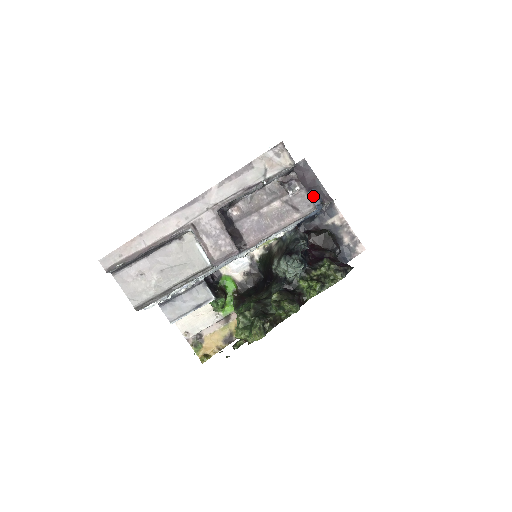
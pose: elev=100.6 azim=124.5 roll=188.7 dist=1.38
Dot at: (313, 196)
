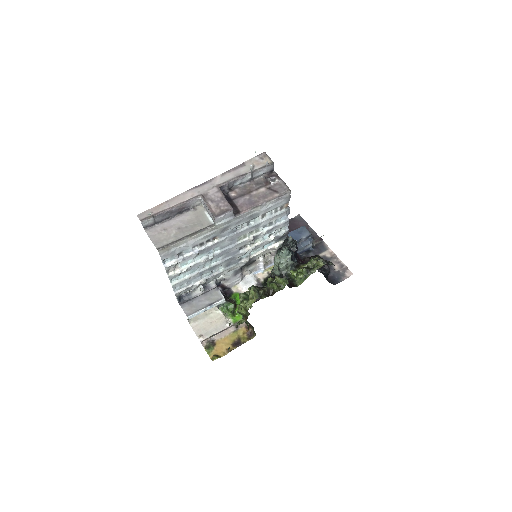
Dot at: (304, 230)
